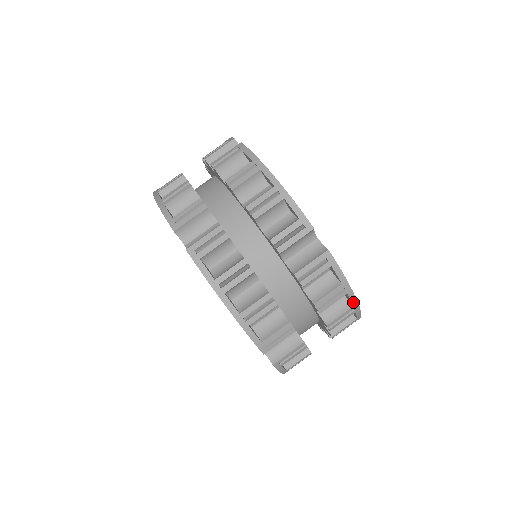
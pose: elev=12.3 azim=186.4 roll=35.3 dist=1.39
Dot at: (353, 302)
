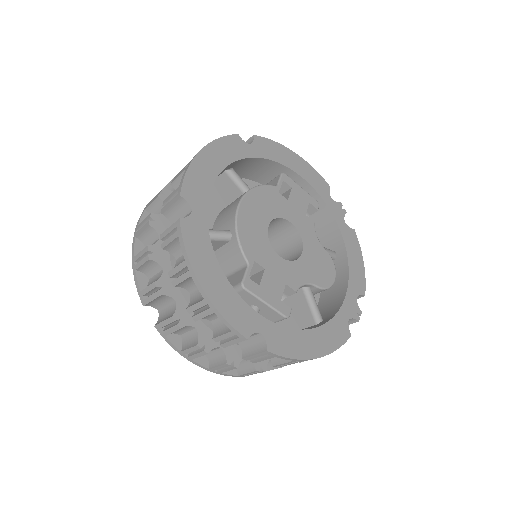
Dot at: (202, 292)
